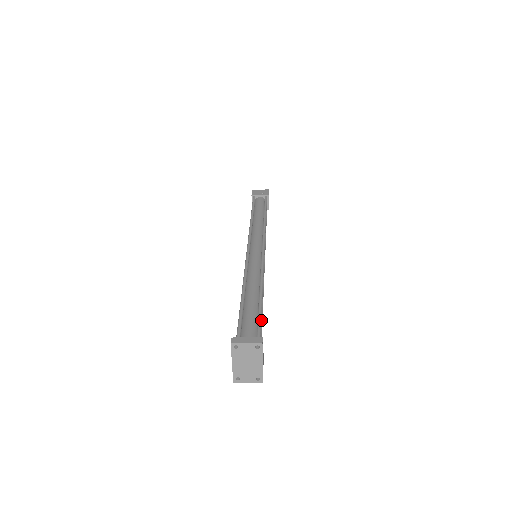
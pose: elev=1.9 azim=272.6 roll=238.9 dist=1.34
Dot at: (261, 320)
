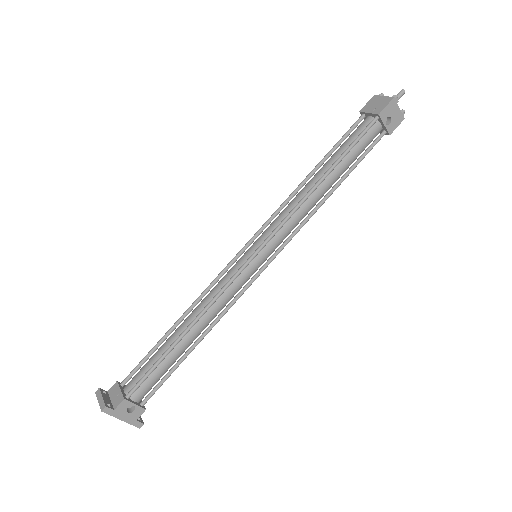
Dot at: (149, 373)
